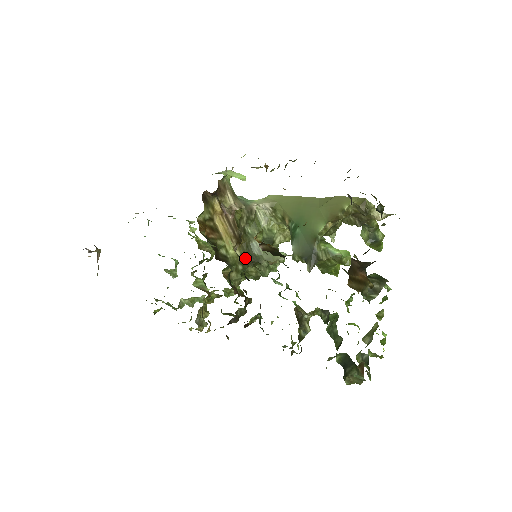
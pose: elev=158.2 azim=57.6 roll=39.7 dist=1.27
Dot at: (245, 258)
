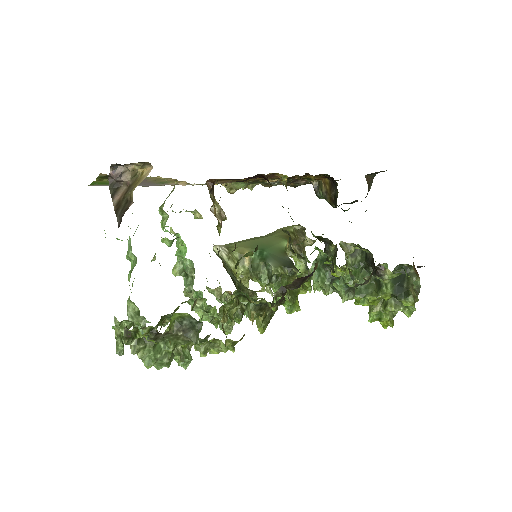
Dot at: (232, 280)
